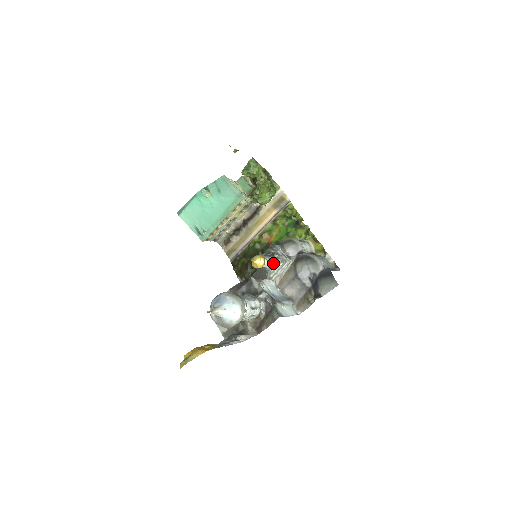
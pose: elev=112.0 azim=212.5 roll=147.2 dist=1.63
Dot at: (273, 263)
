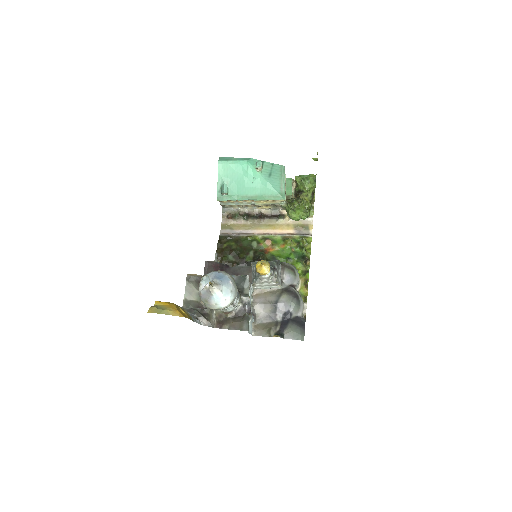
Dot at: (269, 277)
